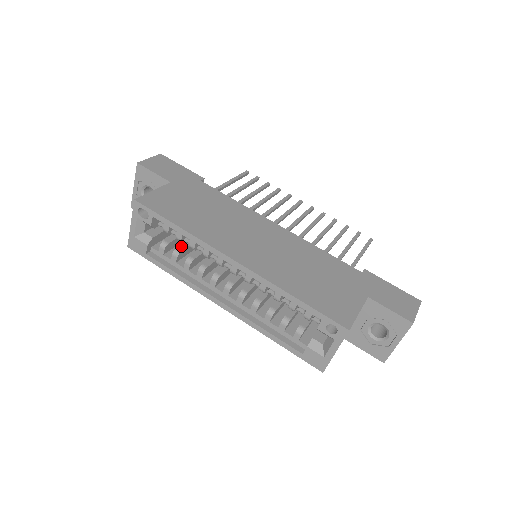
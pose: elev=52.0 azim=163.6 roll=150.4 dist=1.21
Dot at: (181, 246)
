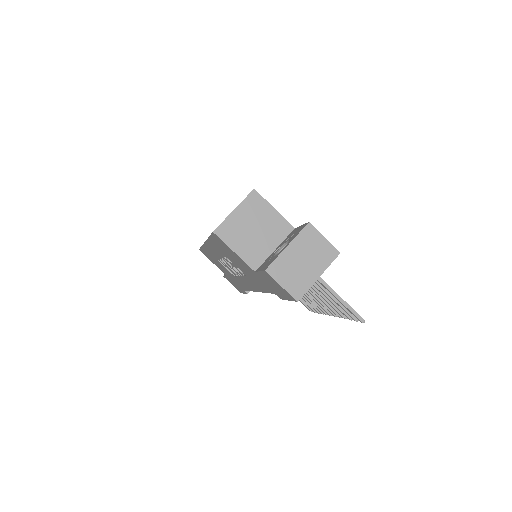
Dot at: occluded
